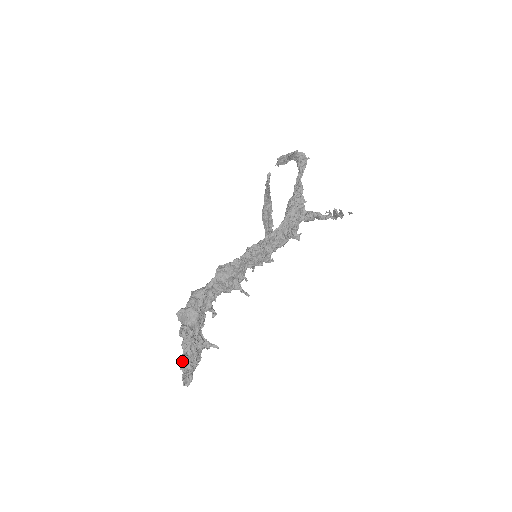
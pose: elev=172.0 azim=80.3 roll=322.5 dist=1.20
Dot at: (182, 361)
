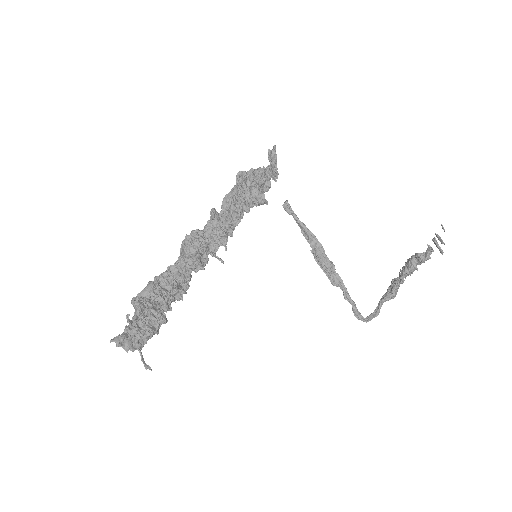
Dot at: occluded
